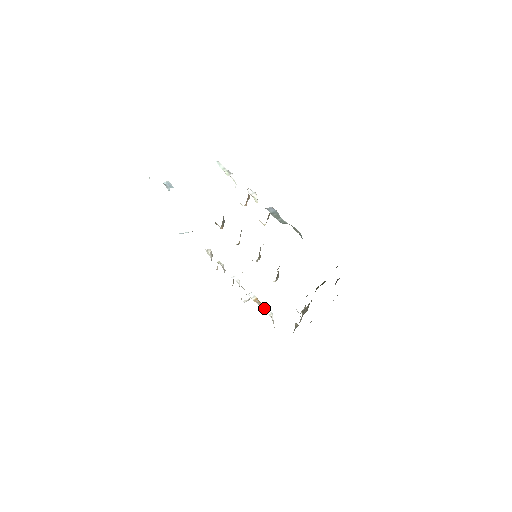
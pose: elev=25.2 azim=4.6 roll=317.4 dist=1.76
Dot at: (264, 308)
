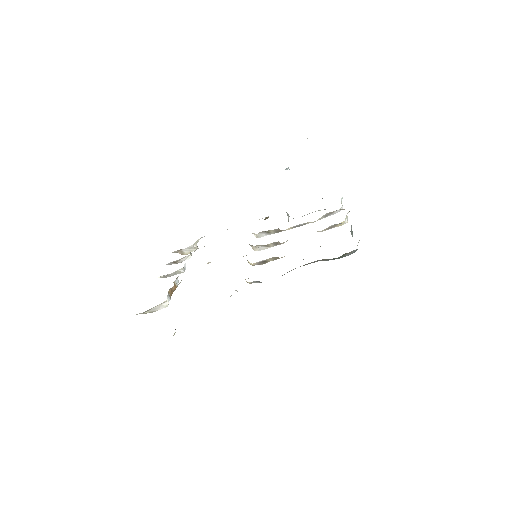
Dot at: (170, 295)
